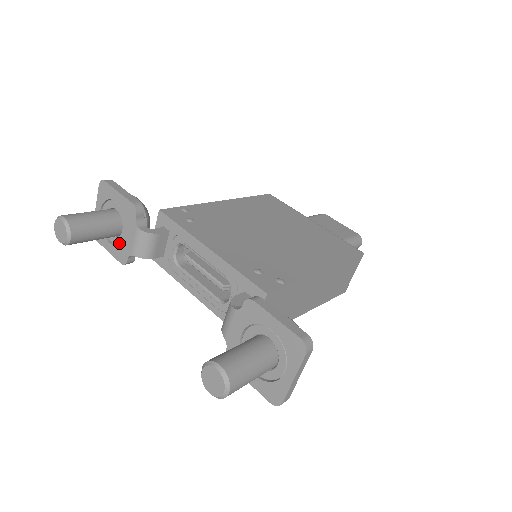
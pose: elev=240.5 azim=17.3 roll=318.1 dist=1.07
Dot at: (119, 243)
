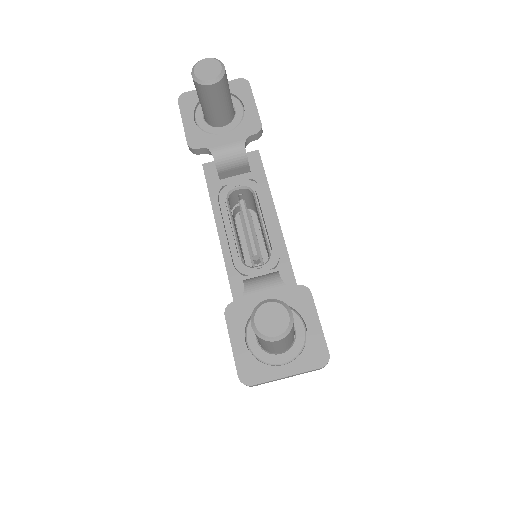
Dot at: (205, 130)
